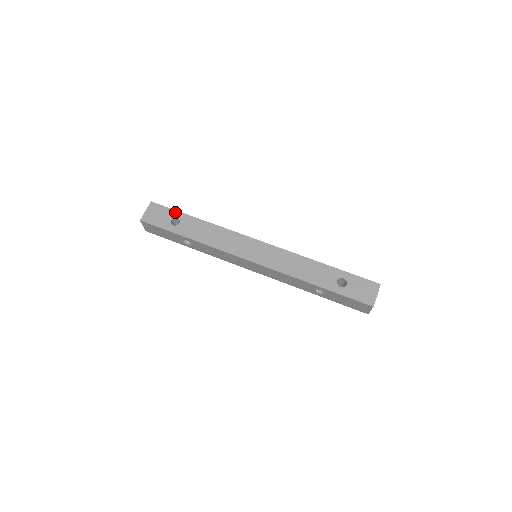
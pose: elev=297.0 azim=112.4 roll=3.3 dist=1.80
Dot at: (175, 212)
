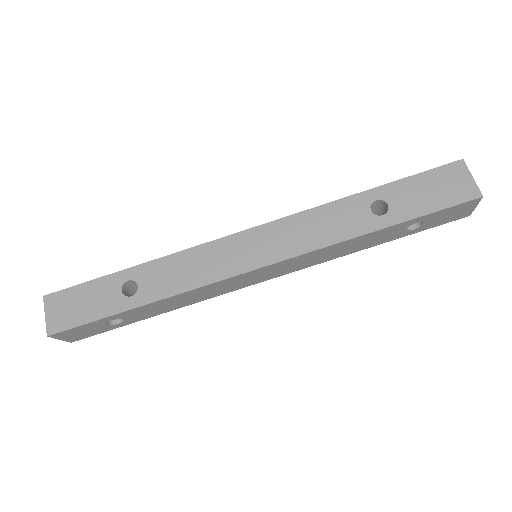
Dot at: (98, 322)
